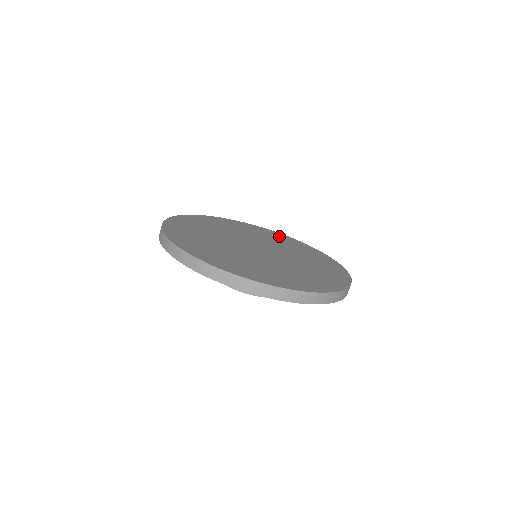
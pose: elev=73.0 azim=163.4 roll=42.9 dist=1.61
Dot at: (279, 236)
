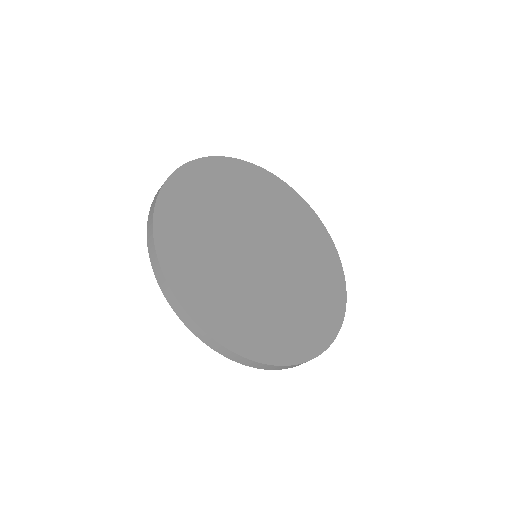
Dot at: (328, 256)
